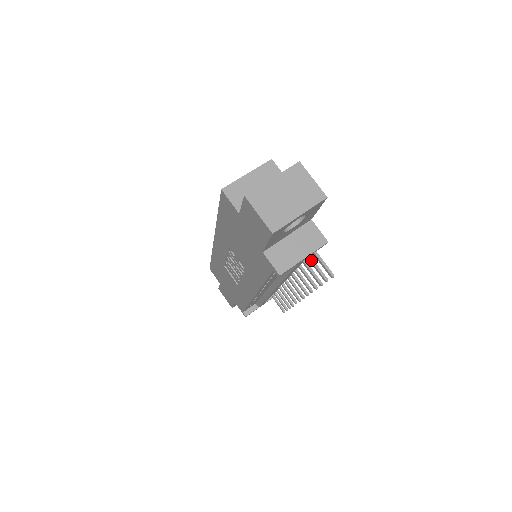
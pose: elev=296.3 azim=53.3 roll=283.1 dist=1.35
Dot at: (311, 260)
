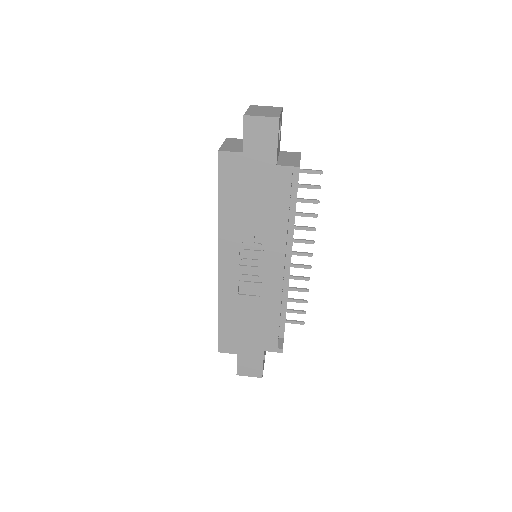
Dot at: (300, 184)
